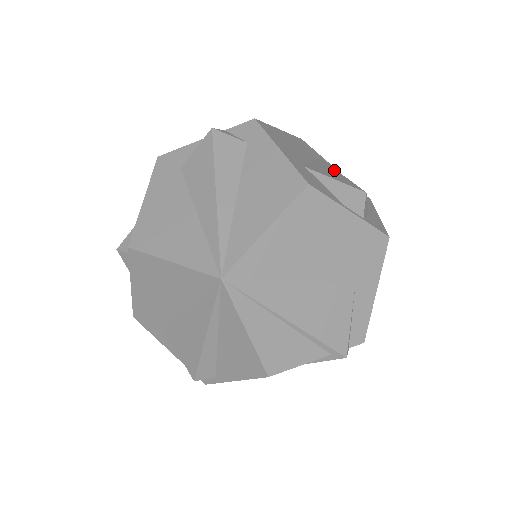
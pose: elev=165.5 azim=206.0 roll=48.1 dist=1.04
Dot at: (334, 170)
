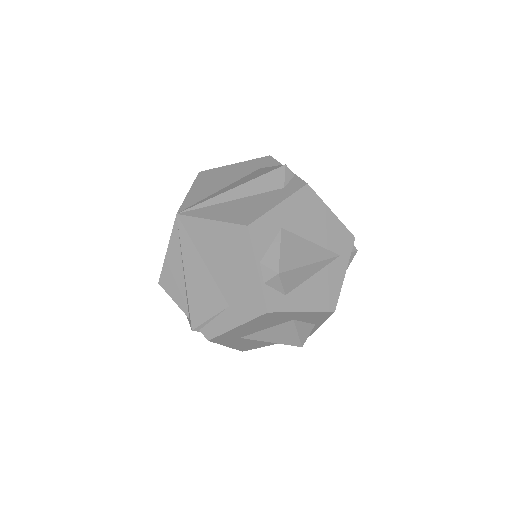
Dot at: (314, 259)
